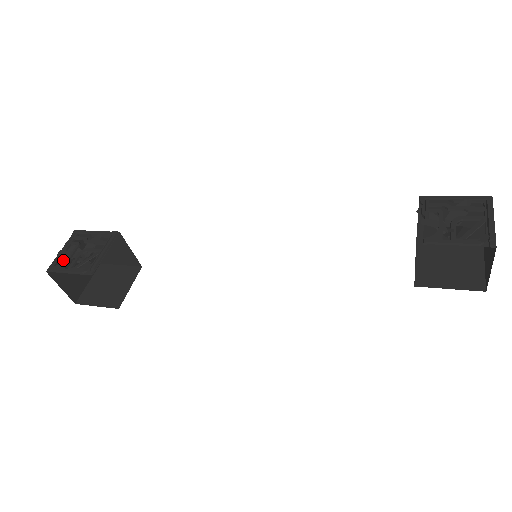
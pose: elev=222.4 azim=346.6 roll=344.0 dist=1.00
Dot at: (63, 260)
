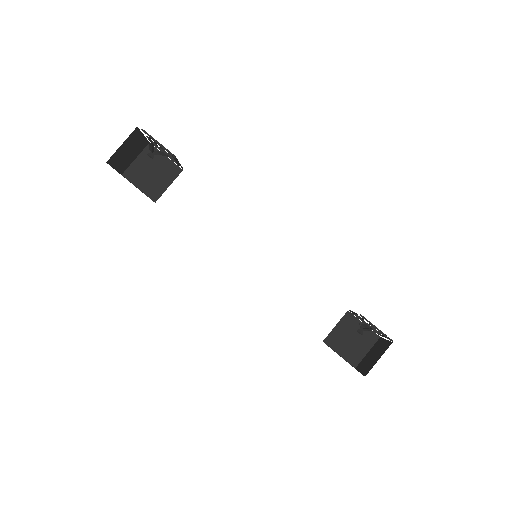
Dot at: (137, 139)
